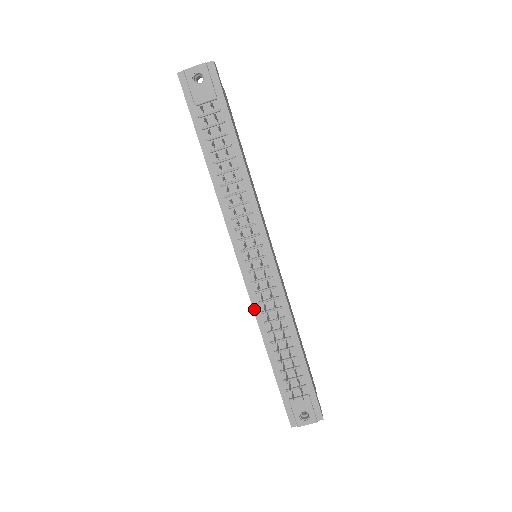
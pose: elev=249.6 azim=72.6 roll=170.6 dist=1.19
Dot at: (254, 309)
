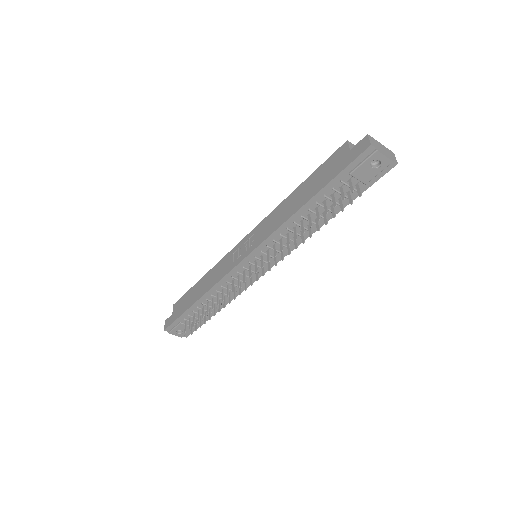
Dot at: (220, 281)
